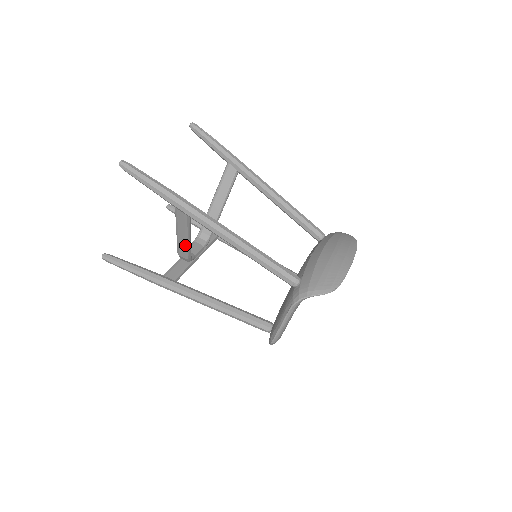
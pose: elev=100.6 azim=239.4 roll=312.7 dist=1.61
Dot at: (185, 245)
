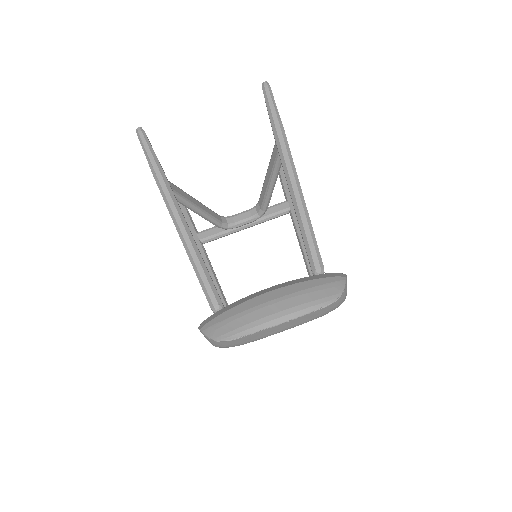
Dot at: (202, 216)
